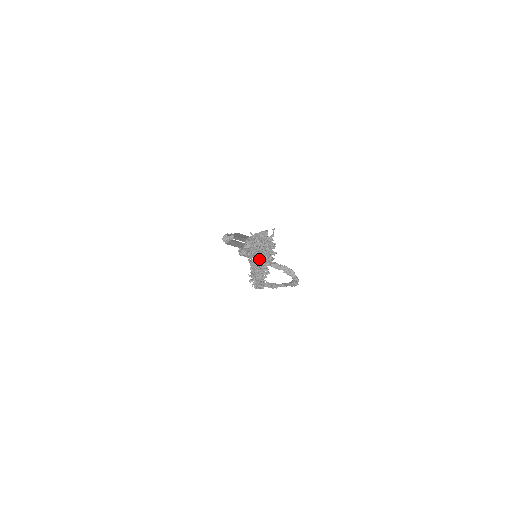
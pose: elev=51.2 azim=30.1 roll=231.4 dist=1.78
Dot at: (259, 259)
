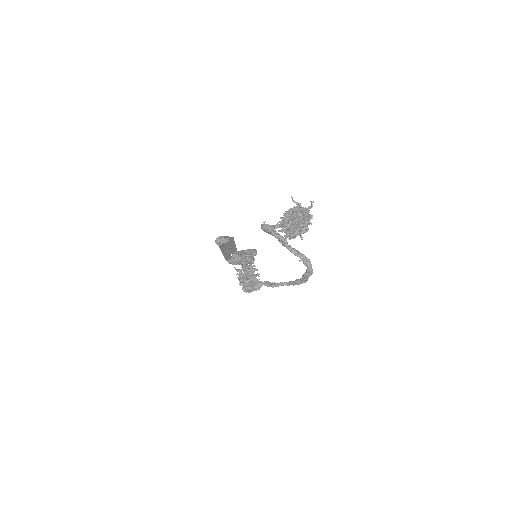
Dot at: occluded
